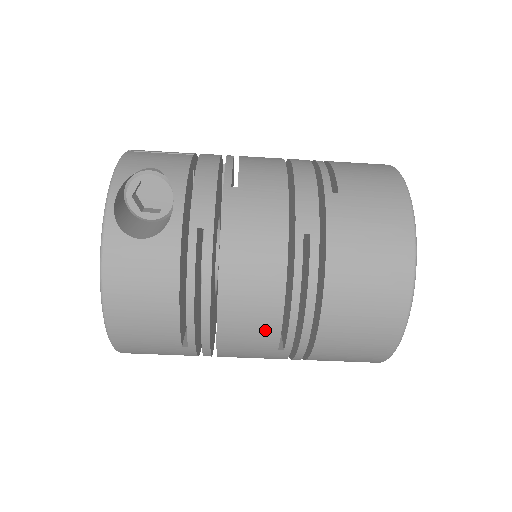
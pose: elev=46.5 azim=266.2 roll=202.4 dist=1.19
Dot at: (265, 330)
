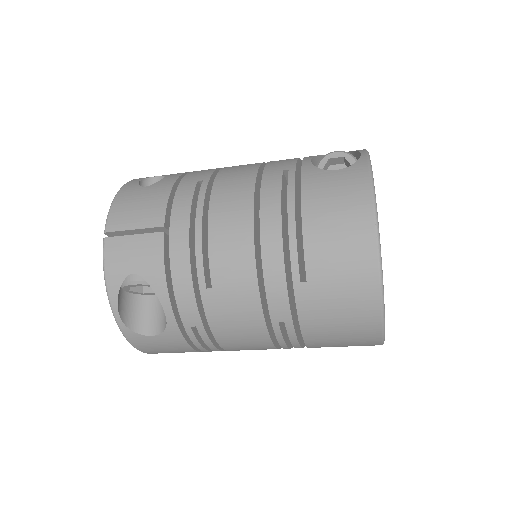
Dot at: occluded
